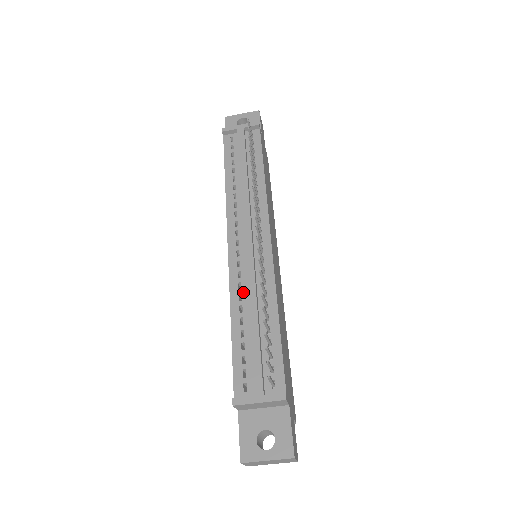
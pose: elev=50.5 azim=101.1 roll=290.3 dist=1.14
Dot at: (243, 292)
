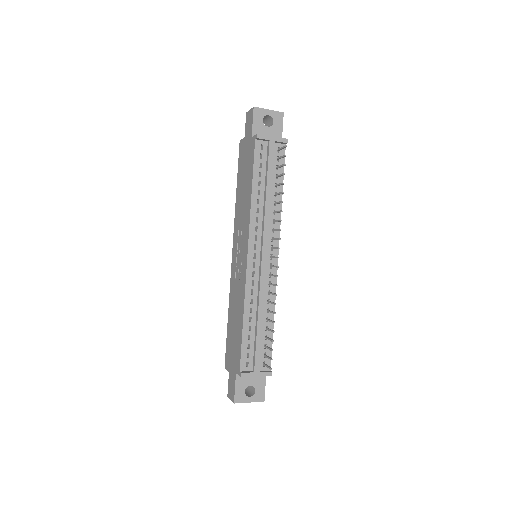
Dot at: (254, 298)
